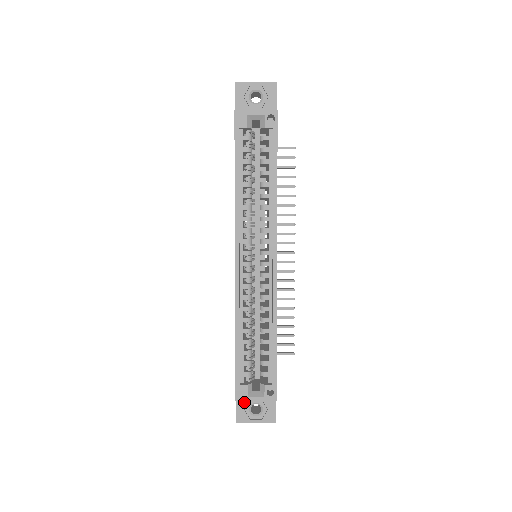
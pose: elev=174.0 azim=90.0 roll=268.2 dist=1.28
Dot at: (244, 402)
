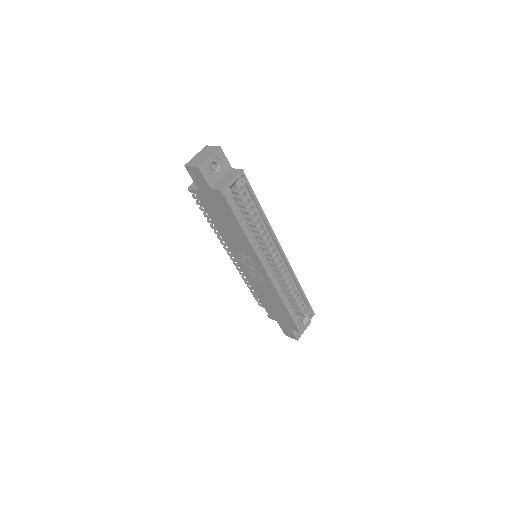
Dot at: occluded
